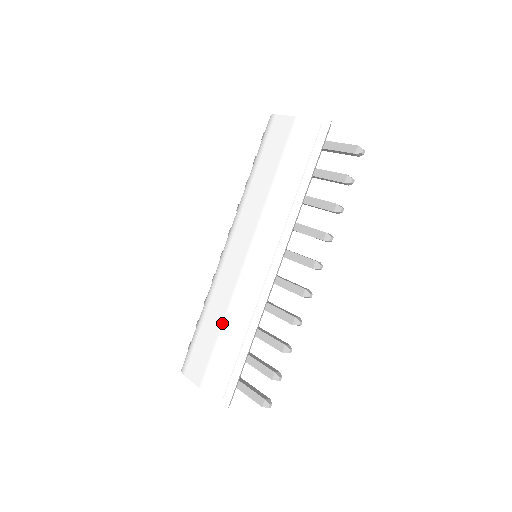
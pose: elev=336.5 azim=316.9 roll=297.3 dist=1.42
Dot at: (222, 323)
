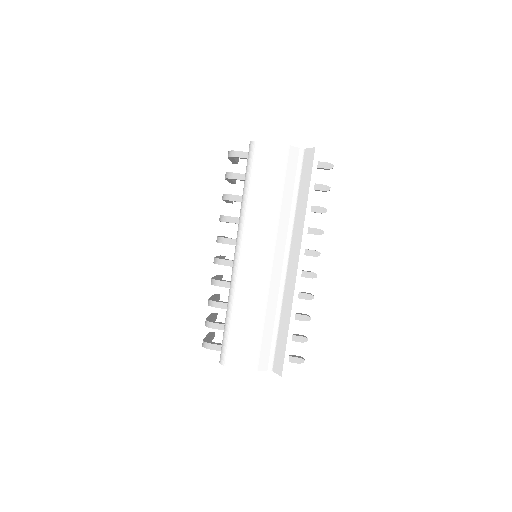
Dot at: (260, 316)
